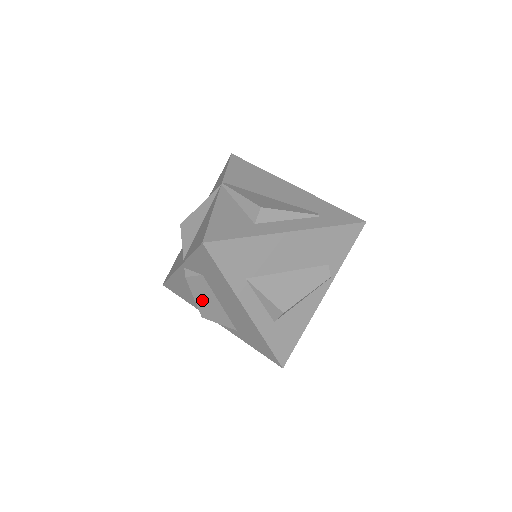
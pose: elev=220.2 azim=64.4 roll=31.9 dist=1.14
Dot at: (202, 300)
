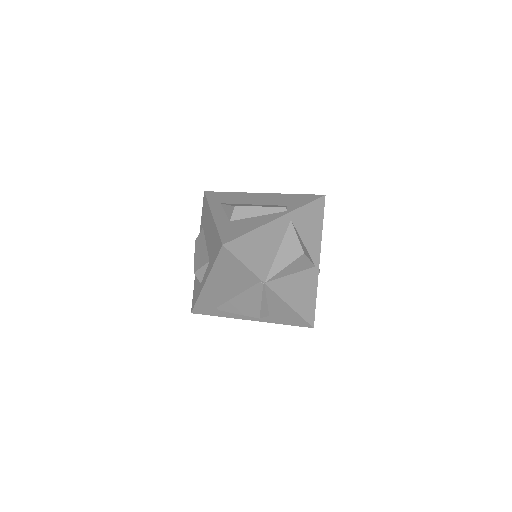
Dot at: (198, 253)
